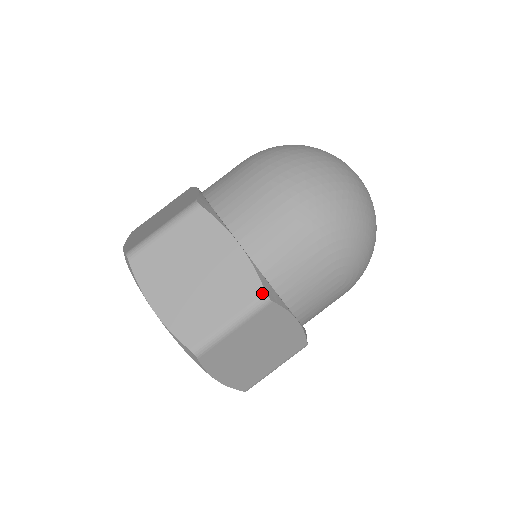
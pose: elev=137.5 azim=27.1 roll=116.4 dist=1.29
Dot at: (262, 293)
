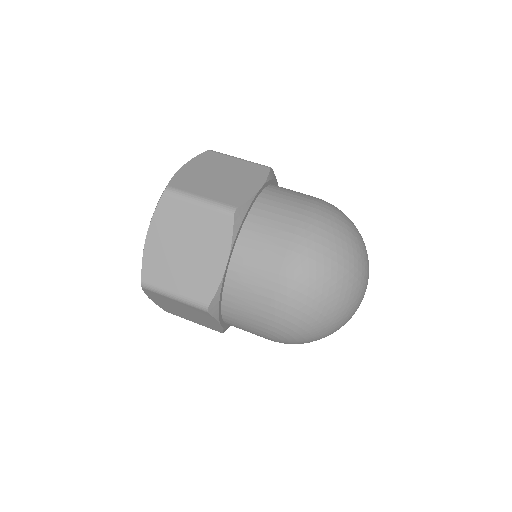
Dot at: (207, 304)
